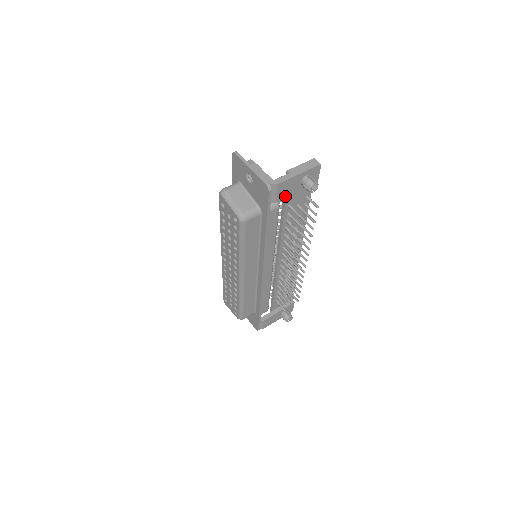
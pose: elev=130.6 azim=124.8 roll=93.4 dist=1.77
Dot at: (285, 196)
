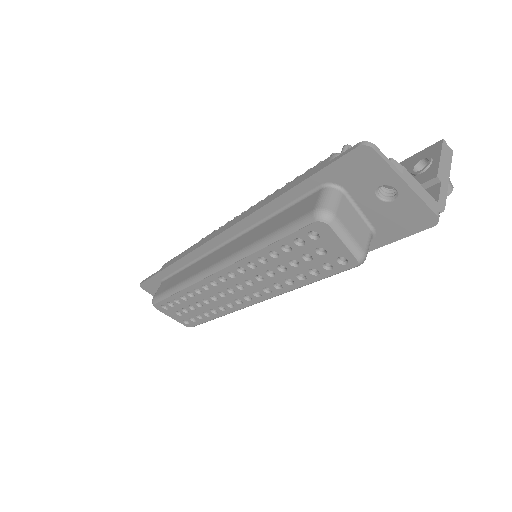
Dot at: occluded
